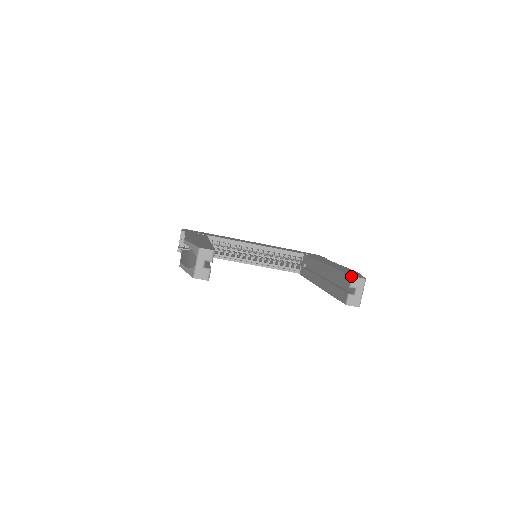
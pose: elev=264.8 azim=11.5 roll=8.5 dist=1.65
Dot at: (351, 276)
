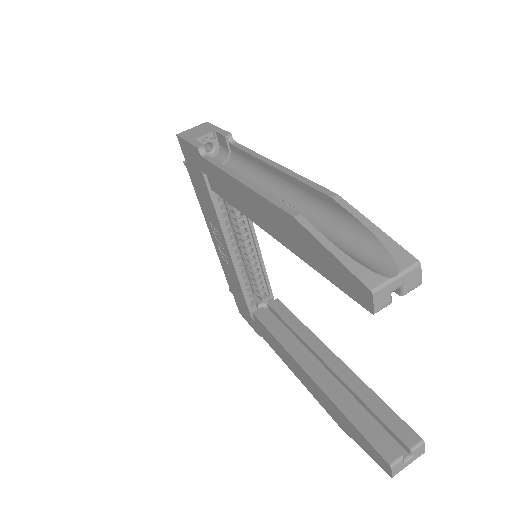
Dot at: (422, 439)
